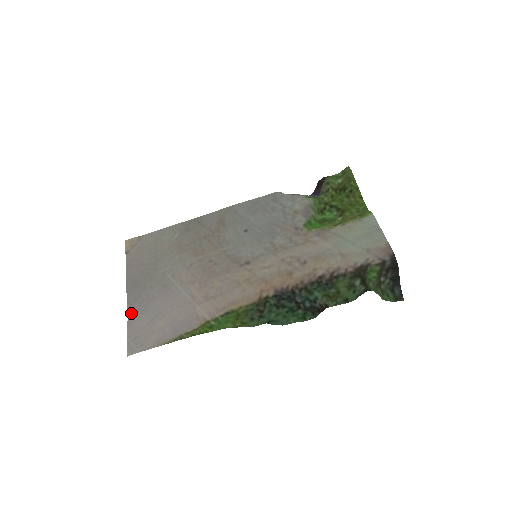
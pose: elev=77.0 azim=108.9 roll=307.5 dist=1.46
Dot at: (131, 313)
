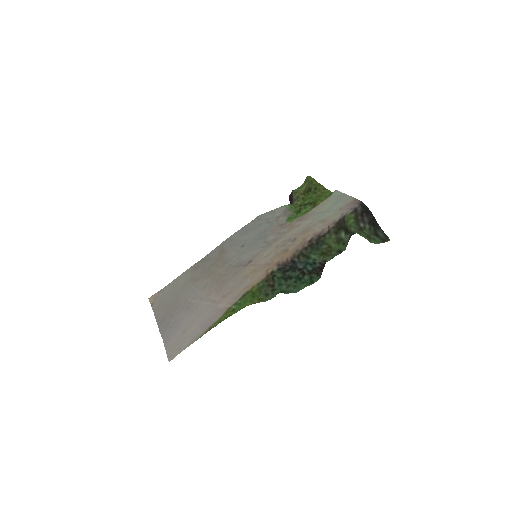
Dot at: (165, 337)
